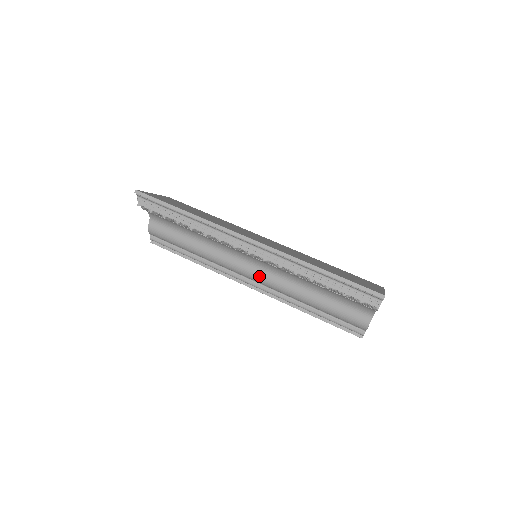
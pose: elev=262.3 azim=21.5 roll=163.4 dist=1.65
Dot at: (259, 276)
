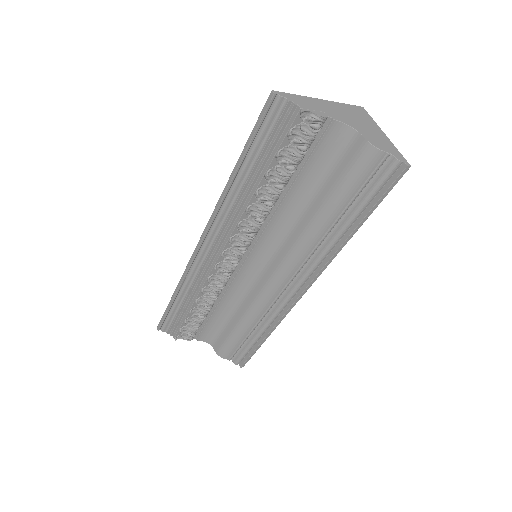
Dot at: (278, 267)
